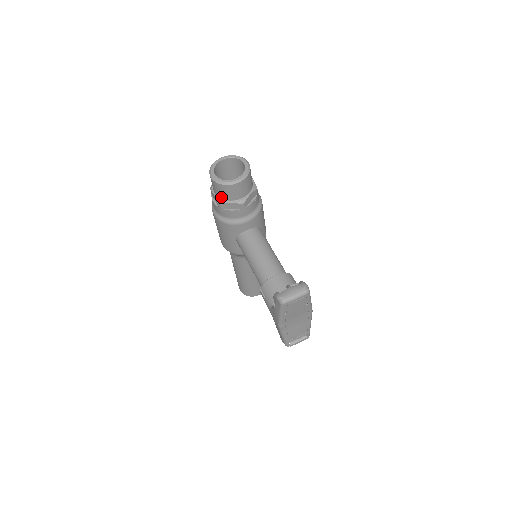
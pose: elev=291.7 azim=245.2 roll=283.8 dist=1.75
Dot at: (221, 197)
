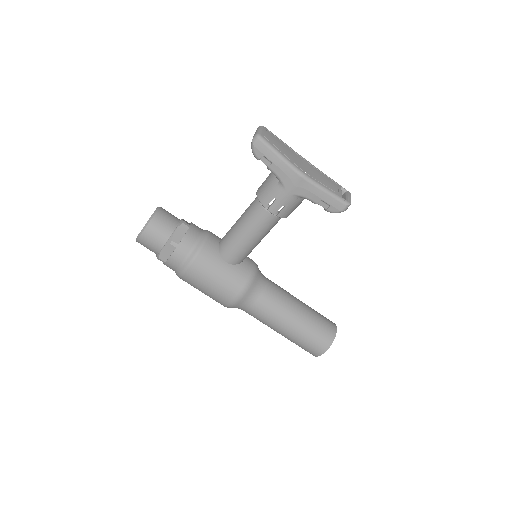
Dot at: (166, 237)
